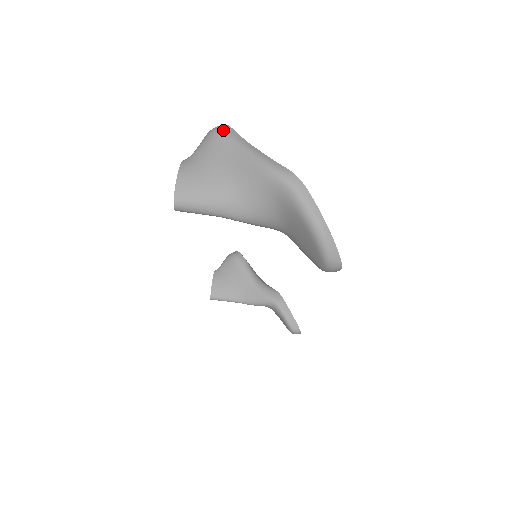
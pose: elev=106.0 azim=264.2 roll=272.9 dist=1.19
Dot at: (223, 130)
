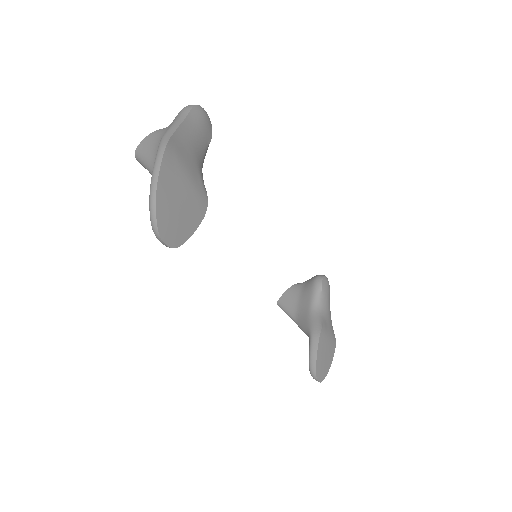
Dot at: (185, 107)
